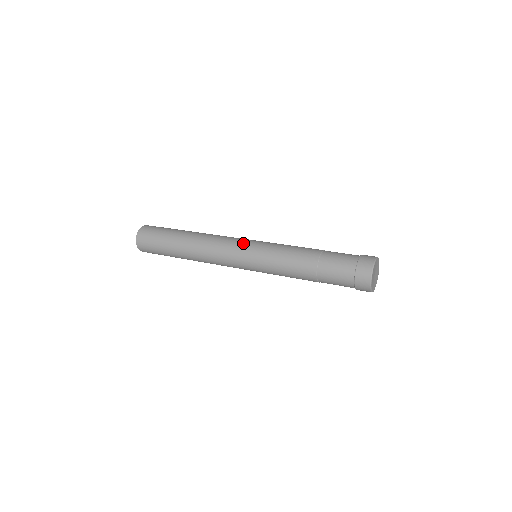
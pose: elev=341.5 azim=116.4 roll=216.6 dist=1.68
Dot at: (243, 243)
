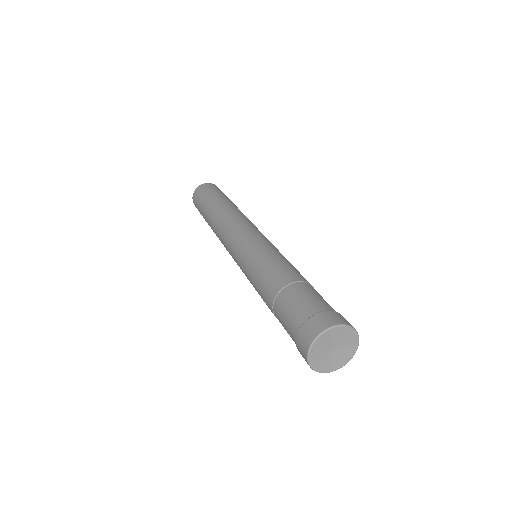
Dot at: (258, 232)
